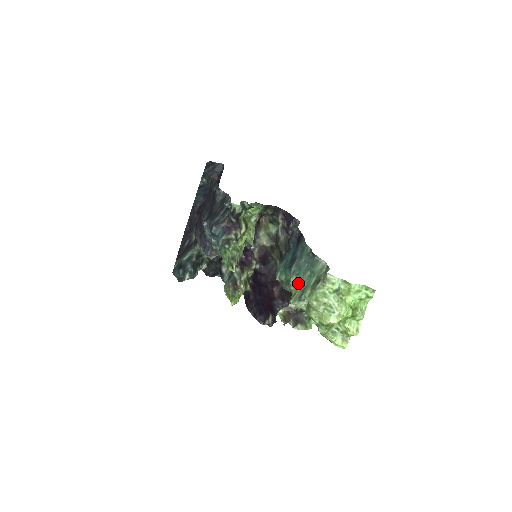
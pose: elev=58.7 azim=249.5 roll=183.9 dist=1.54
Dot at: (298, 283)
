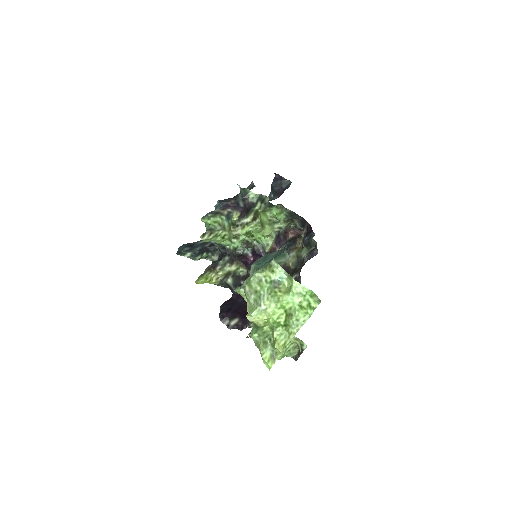
Dot at: occluded
